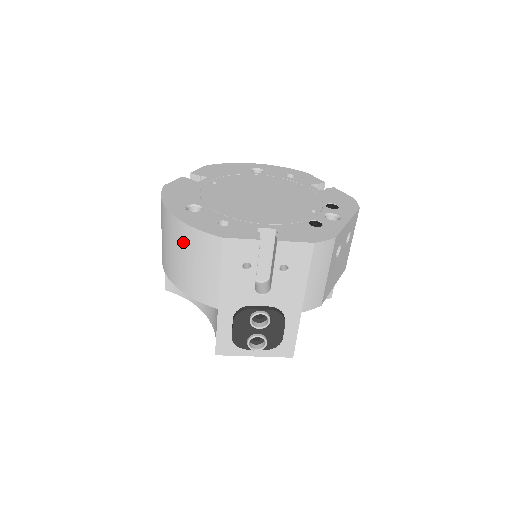
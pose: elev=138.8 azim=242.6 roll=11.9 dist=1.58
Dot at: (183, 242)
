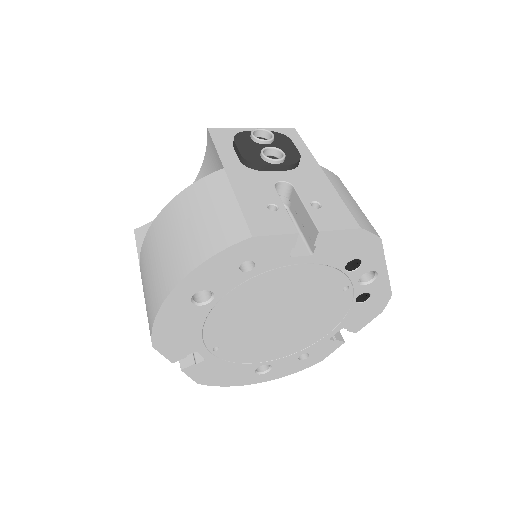
Dot at: occluded
